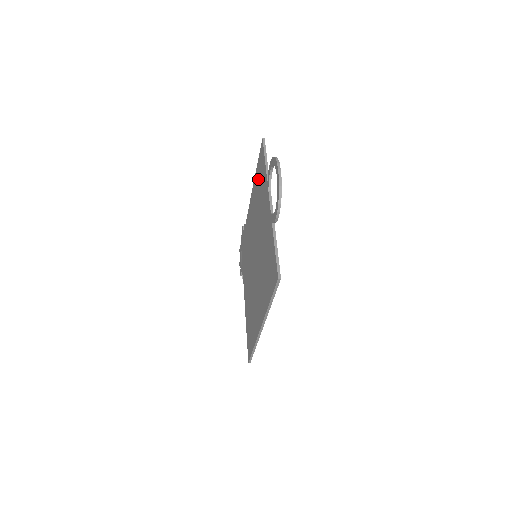
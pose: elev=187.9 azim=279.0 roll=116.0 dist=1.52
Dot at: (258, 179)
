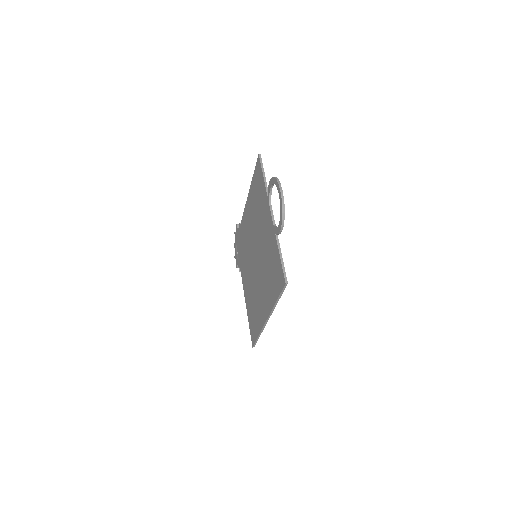
Dot at: (255, 189)
